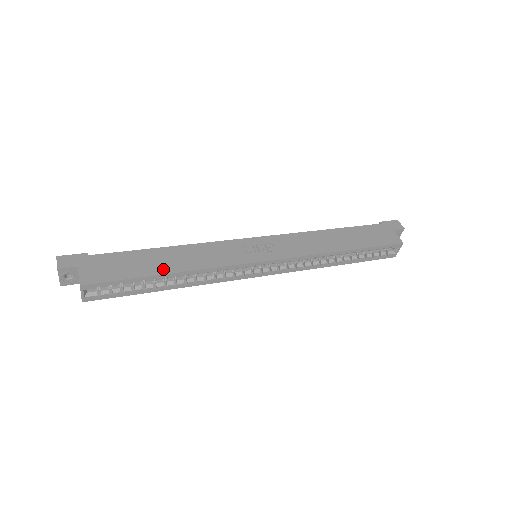
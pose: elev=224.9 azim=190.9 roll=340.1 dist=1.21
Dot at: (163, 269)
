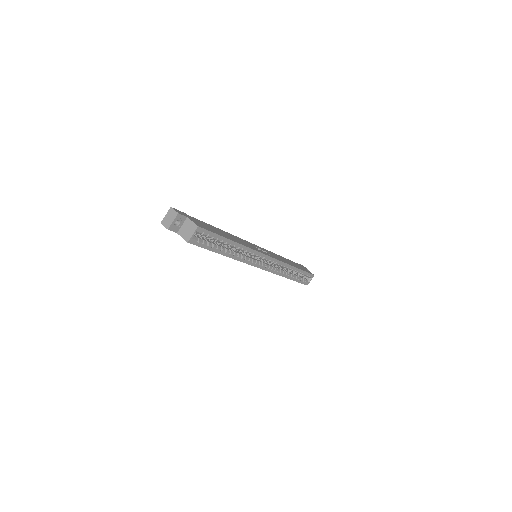
Dot at: (229, 238)
